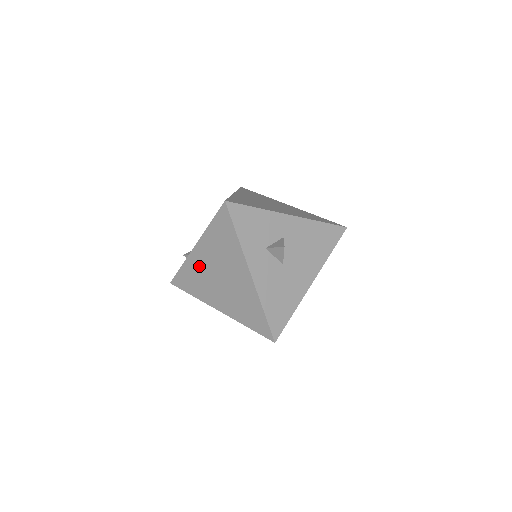
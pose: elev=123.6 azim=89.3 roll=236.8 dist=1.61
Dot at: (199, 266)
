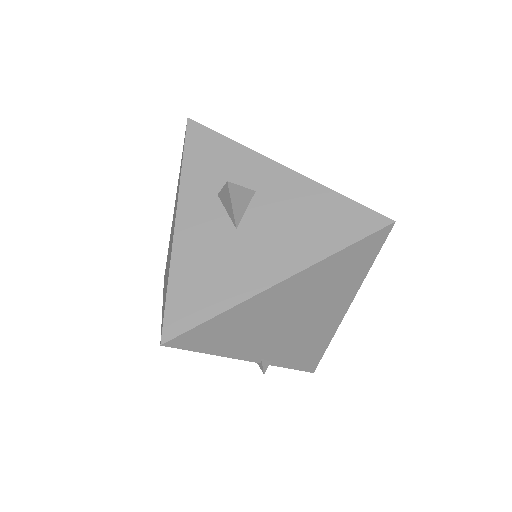
Dot at: (170, 237)
